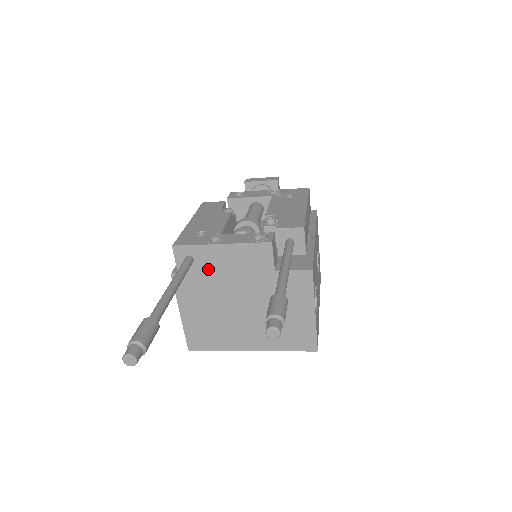
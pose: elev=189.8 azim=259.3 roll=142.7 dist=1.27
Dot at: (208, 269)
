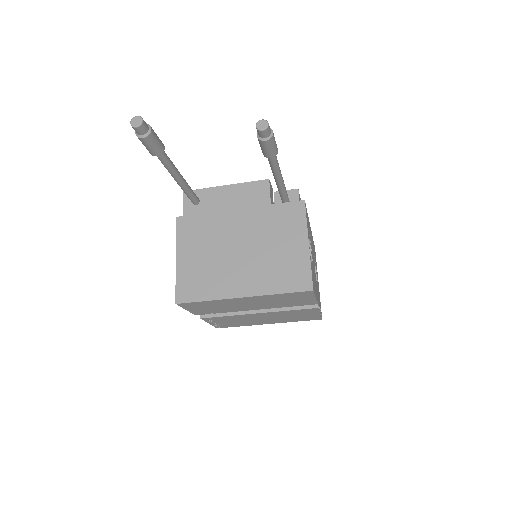
Dot at: (211, 209)
